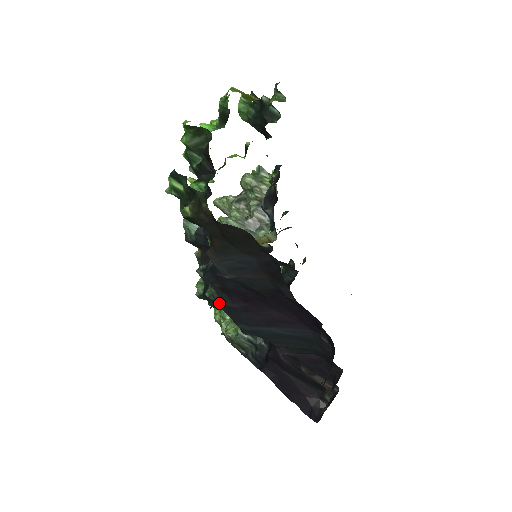
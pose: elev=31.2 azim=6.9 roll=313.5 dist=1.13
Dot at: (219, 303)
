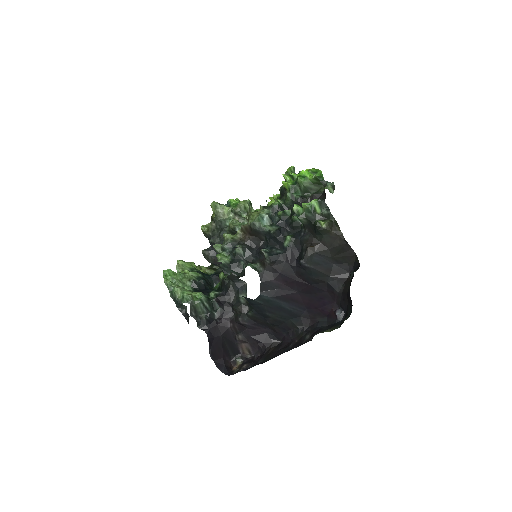
Dot at: (261, 275)
